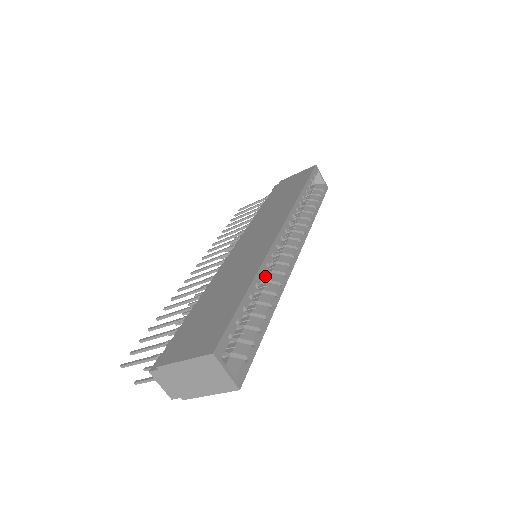
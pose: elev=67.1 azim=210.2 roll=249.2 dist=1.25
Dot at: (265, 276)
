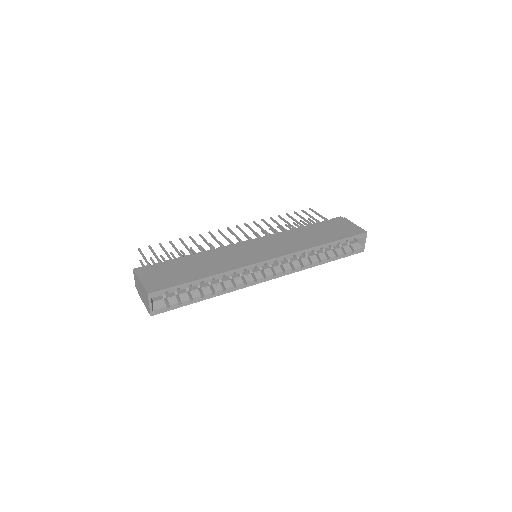
Dot at: (237, 274)
